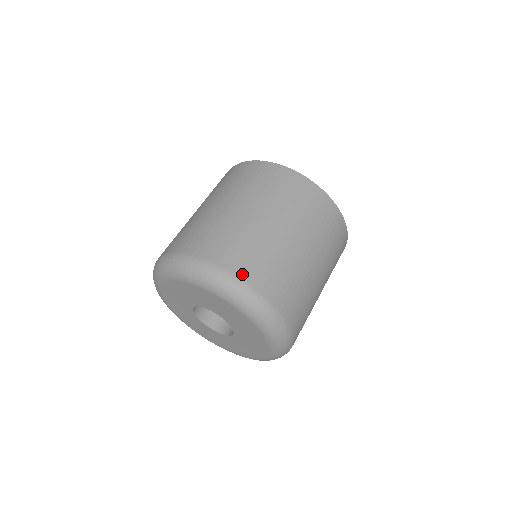
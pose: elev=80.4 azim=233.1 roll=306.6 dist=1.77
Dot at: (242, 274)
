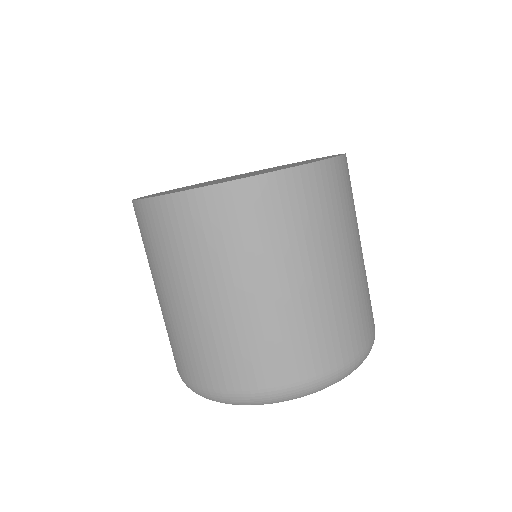
Dot at: (249, 386)
